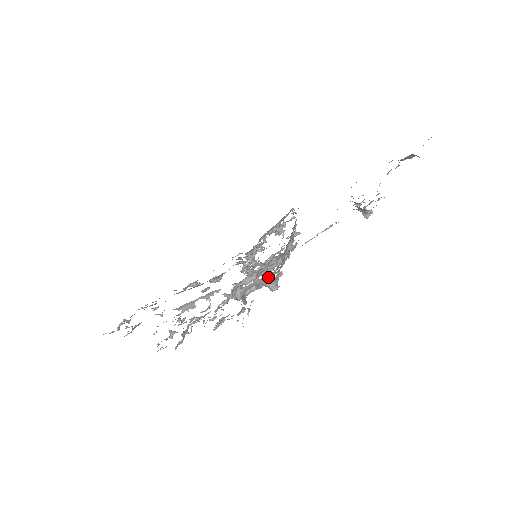
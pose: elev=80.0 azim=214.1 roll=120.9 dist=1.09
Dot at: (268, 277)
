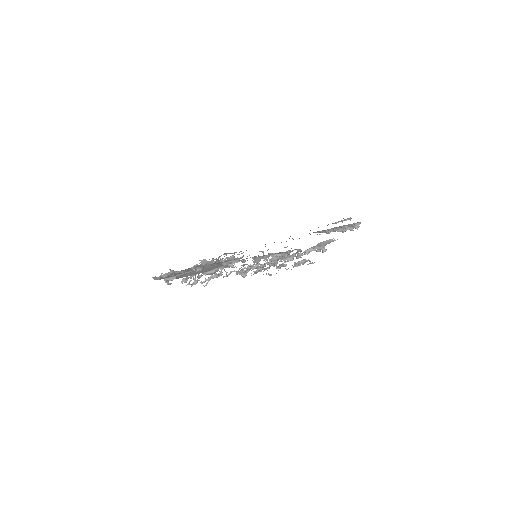
Dot at: (331, 240)
